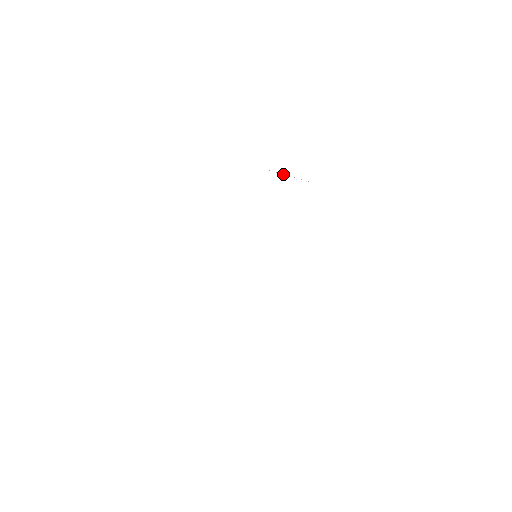
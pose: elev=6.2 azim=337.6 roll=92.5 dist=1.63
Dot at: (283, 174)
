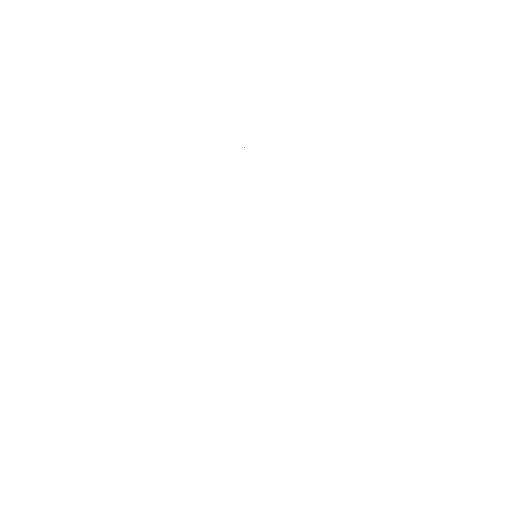
Dot at: (284, 280)
